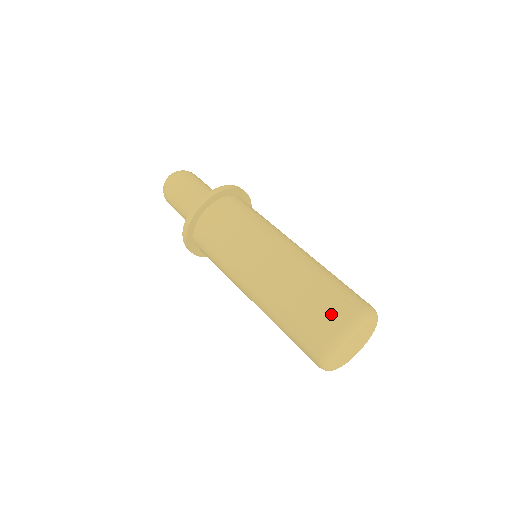
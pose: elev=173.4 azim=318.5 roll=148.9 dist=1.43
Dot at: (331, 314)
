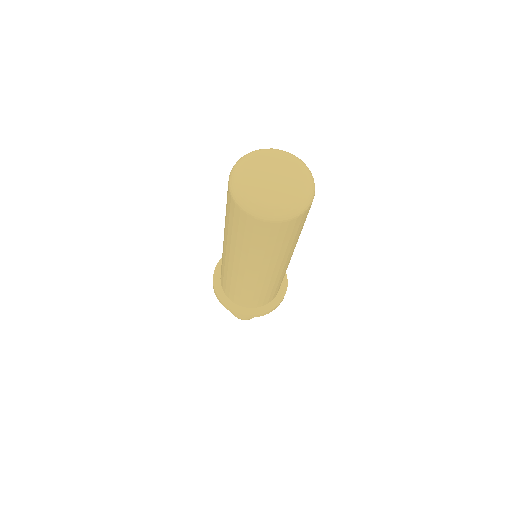
Dot at: occluded
